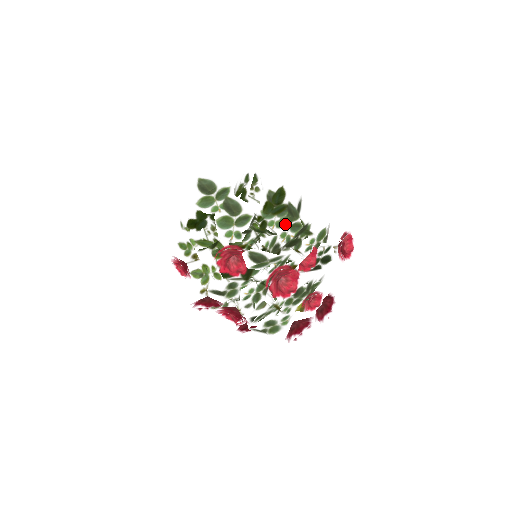
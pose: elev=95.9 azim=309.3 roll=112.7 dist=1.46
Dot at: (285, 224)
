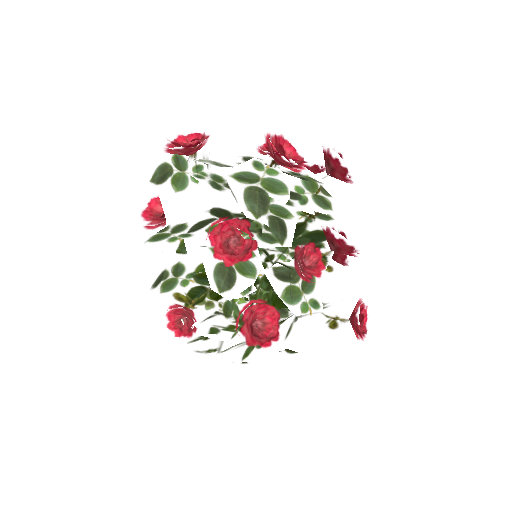
Dot at: occluded
